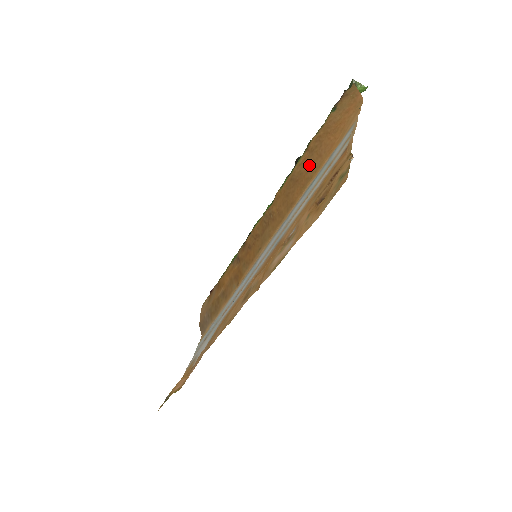
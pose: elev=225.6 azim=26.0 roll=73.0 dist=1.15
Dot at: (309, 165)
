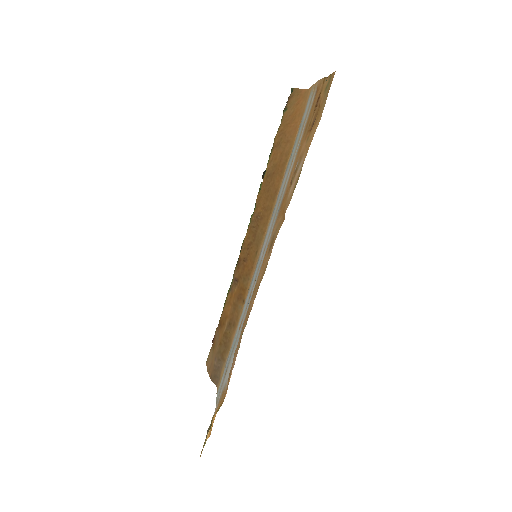
Dot at: (280, 154)
